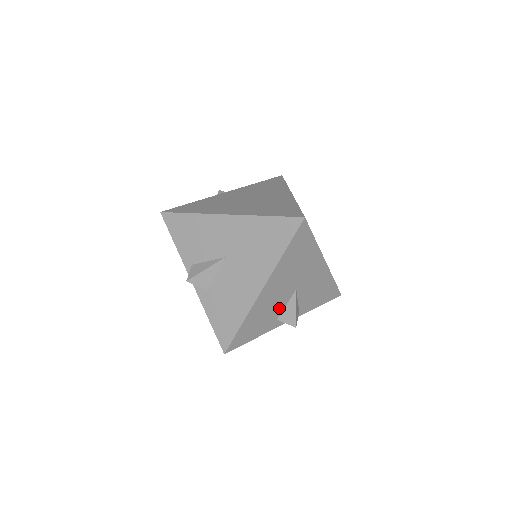
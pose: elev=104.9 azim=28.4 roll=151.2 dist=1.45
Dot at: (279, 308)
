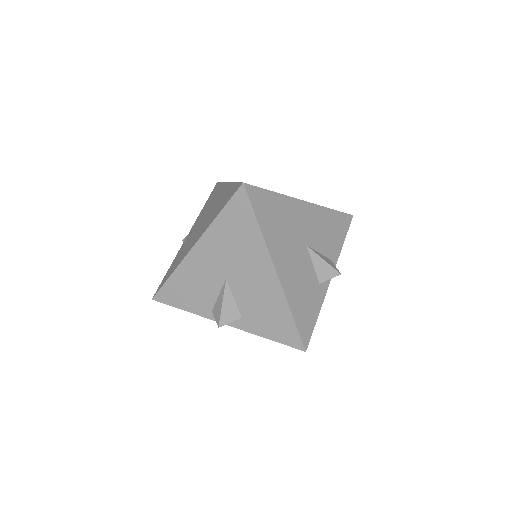
Dot at: (310, 273)
